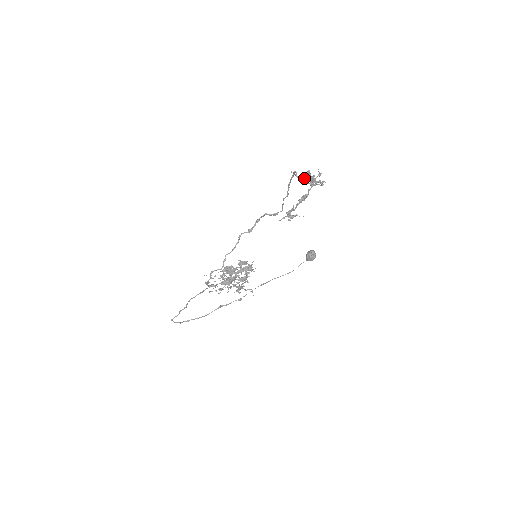
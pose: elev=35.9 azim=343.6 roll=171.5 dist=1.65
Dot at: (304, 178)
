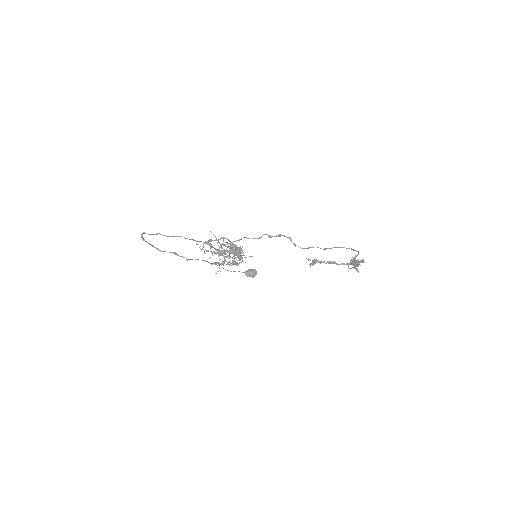
Dot at: (358, 260)
